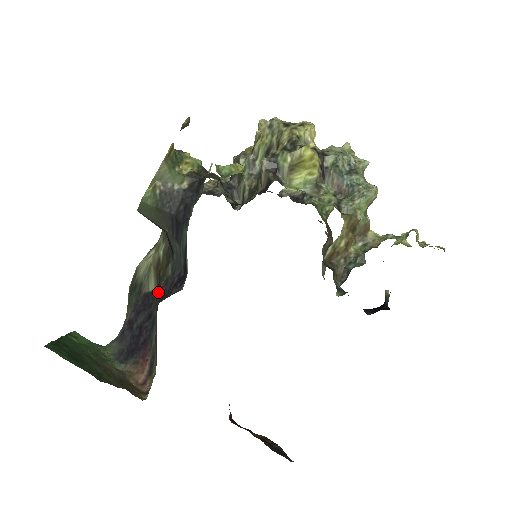
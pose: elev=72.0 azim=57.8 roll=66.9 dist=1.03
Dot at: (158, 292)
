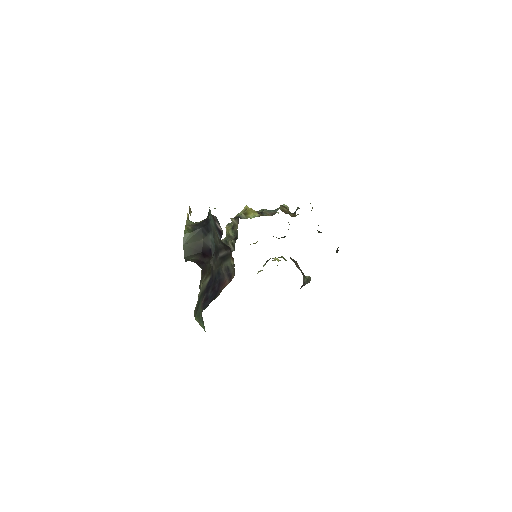
Dot at: (212, 257)
